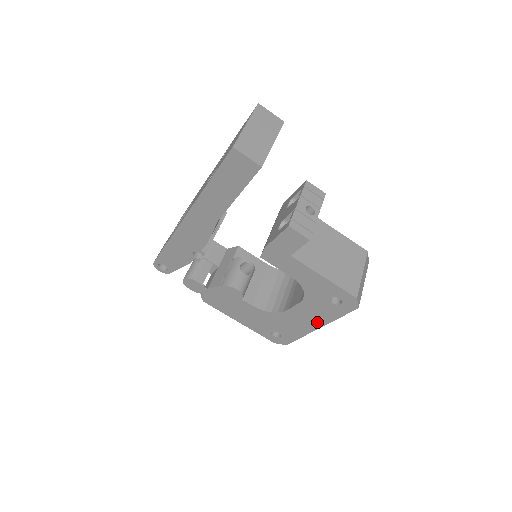
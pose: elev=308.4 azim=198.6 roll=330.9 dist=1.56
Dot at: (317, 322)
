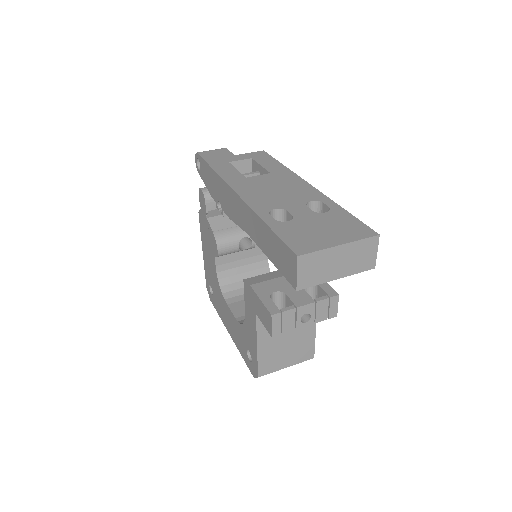
Dot at: (232, 333)
